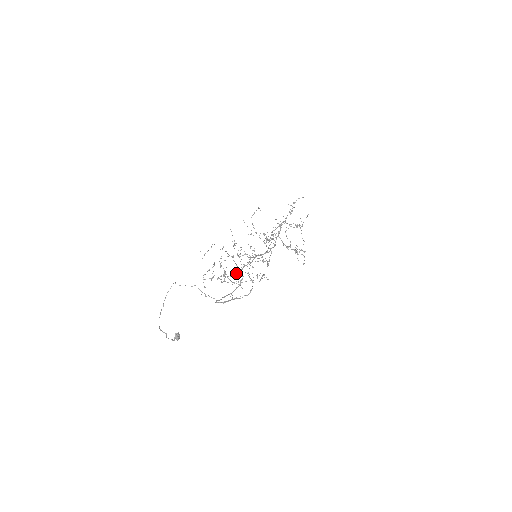
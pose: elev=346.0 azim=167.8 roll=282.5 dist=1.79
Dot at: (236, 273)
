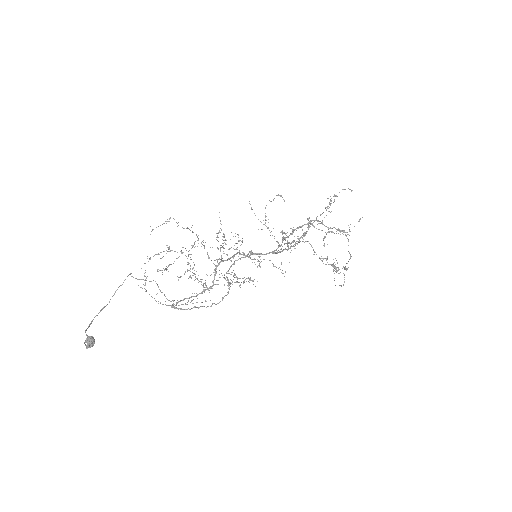
Dot at: occluded
